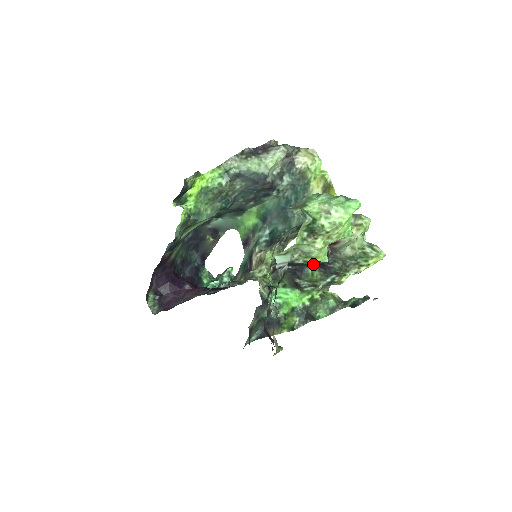
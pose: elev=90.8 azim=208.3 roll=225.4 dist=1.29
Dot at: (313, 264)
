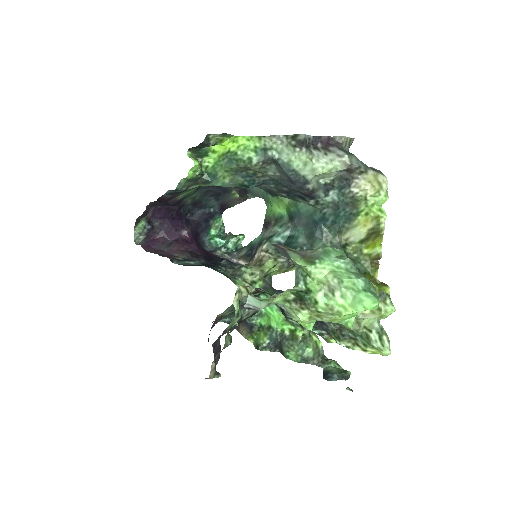
Dot at: occluded
